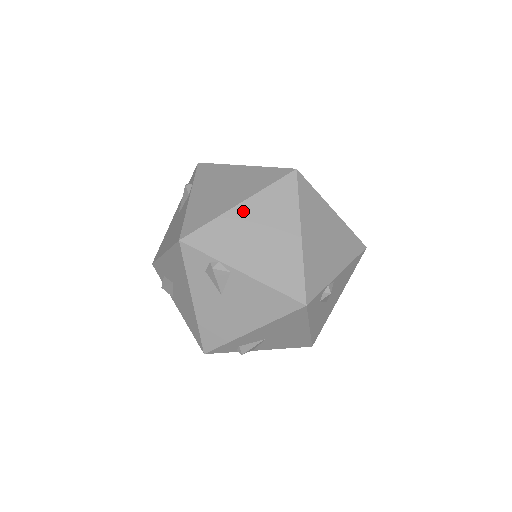
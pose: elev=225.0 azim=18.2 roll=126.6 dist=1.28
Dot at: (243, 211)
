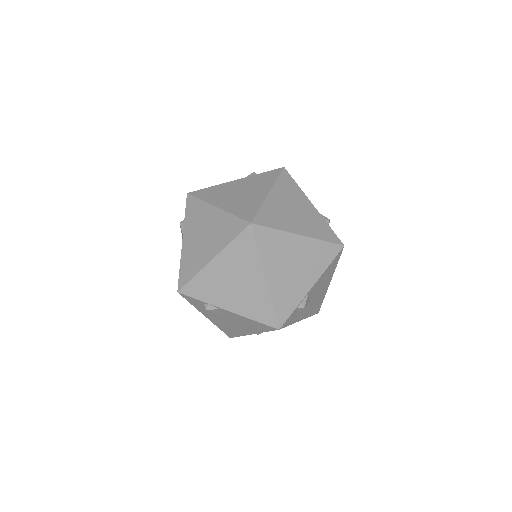
Dot at: (217, 265)
